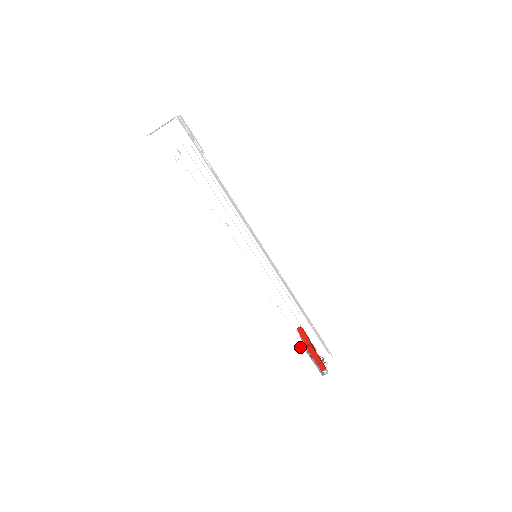
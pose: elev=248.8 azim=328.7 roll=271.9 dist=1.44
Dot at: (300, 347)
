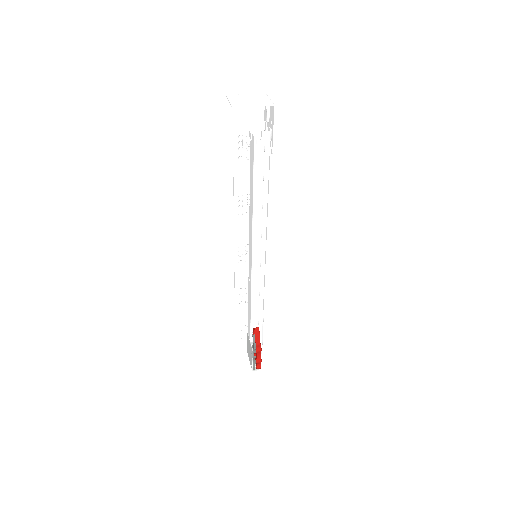
Dot at: (237, 335)
